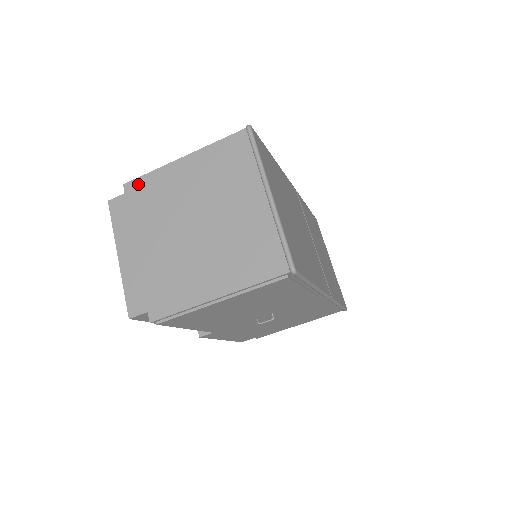
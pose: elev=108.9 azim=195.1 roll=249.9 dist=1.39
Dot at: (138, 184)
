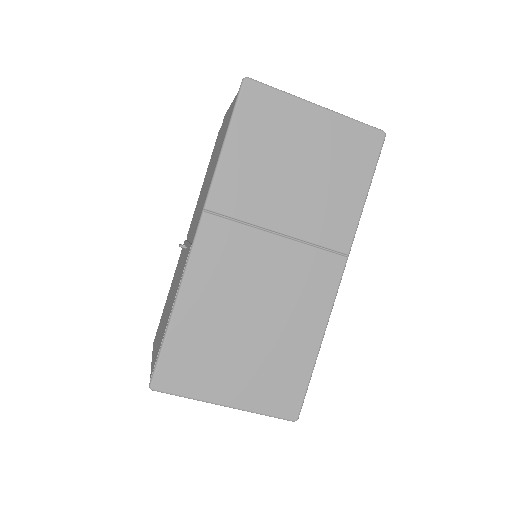
Dot at: occluded
